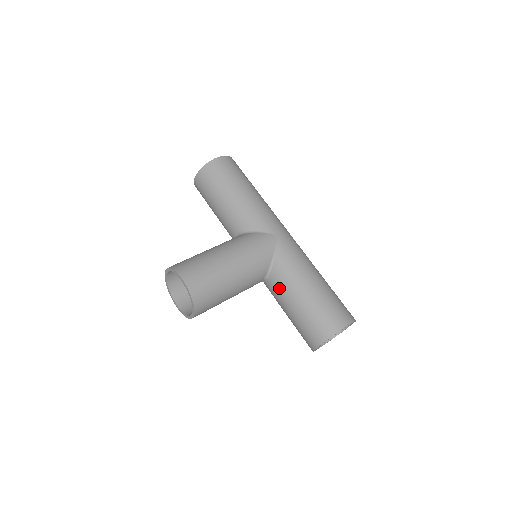
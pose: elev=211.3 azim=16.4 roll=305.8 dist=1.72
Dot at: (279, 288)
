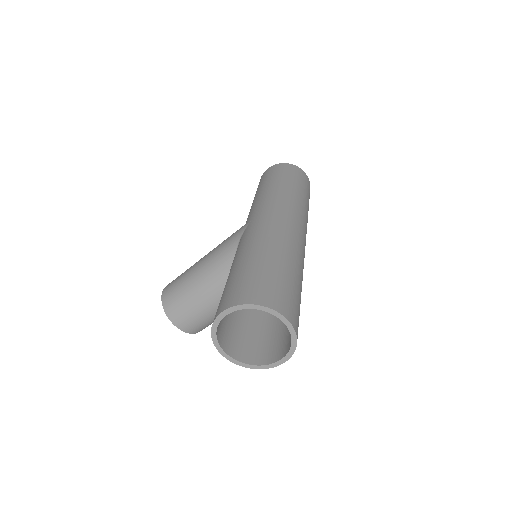
Dot at: occluded
